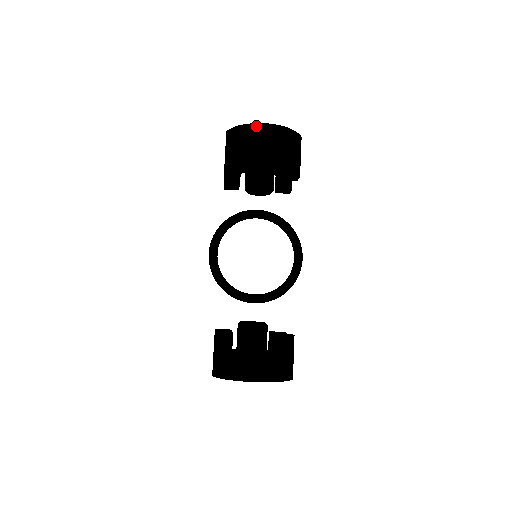
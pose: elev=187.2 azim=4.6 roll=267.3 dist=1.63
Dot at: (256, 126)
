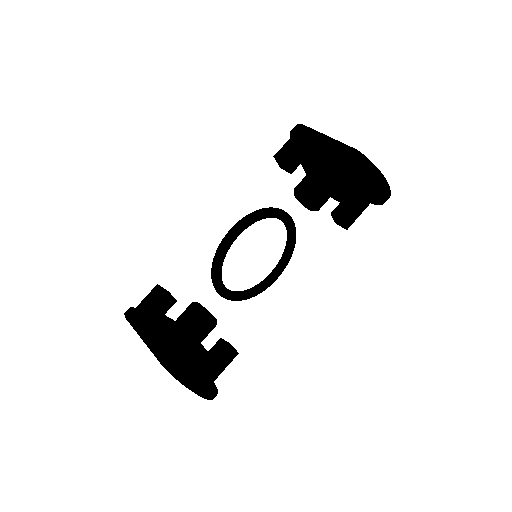
Dot at: (385, 183)
